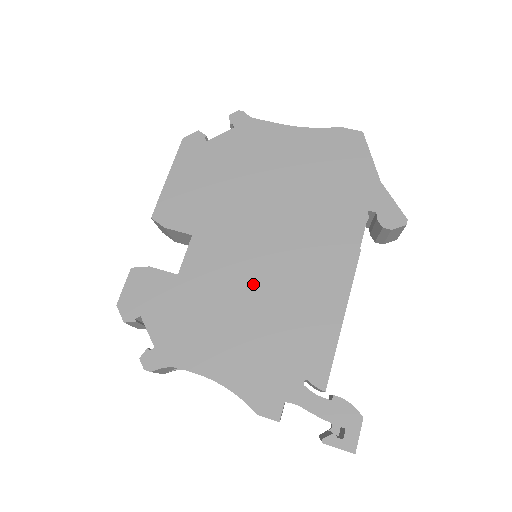
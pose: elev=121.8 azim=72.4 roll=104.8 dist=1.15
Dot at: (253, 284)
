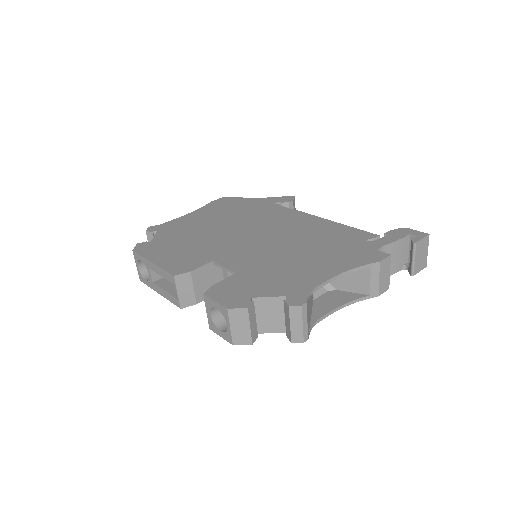
Dot at: (279, 245)
